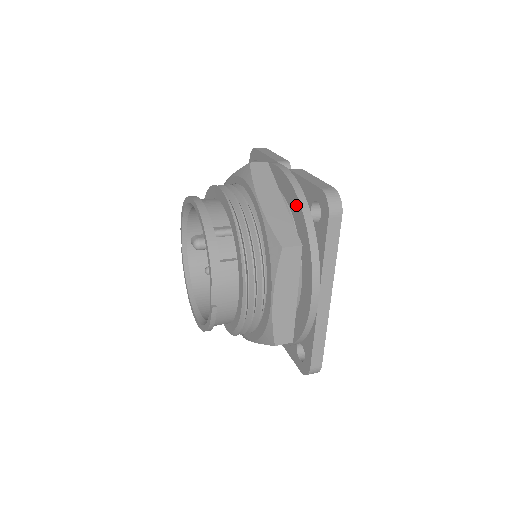
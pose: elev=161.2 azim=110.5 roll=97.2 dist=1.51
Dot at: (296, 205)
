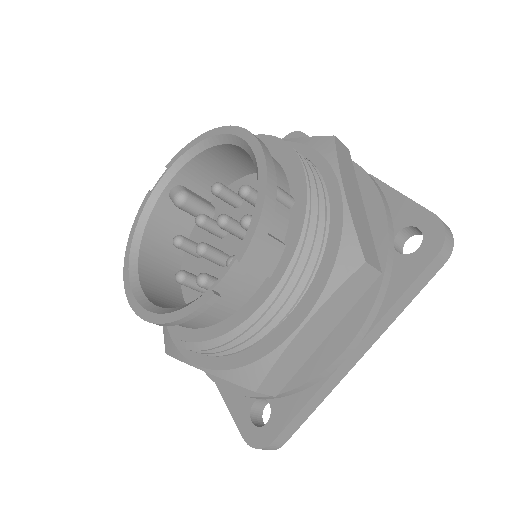
Dot at: (377, 219)
